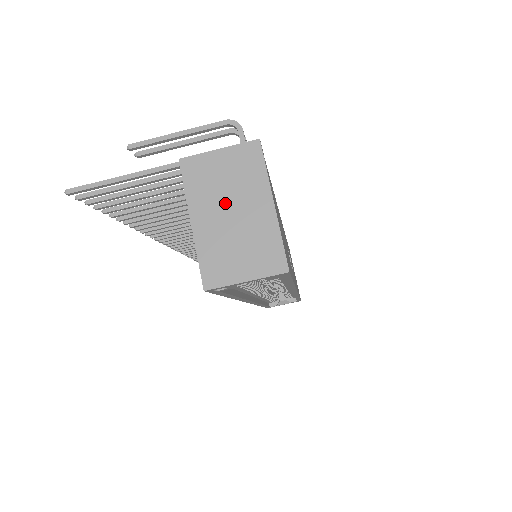
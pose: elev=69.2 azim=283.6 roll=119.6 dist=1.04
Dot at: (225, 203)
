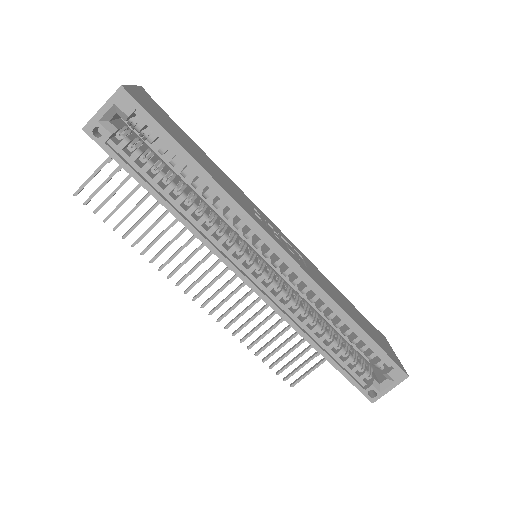
Dot at: occluded
